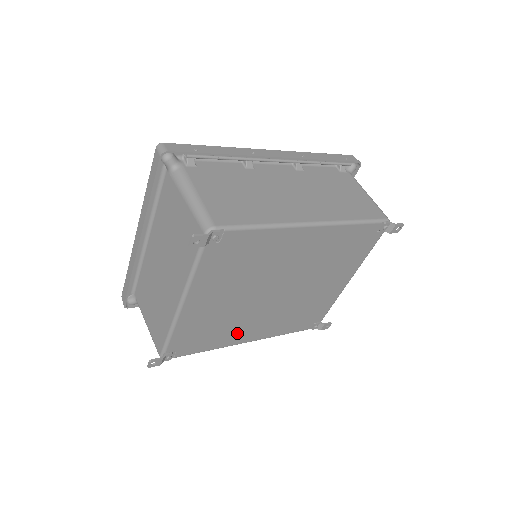
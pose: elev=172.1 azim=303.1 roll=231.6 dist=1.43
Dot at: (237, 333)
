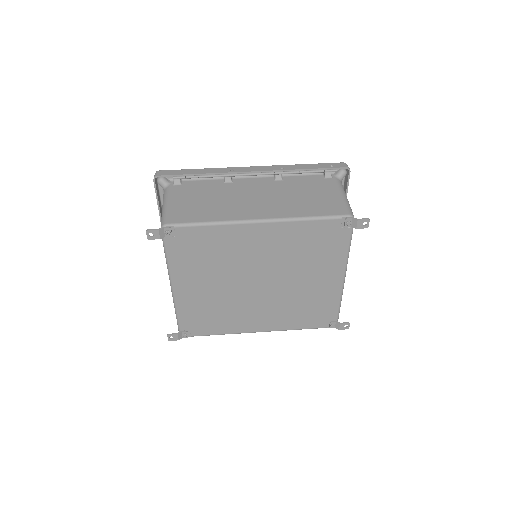
Dot at: (242, 321)
